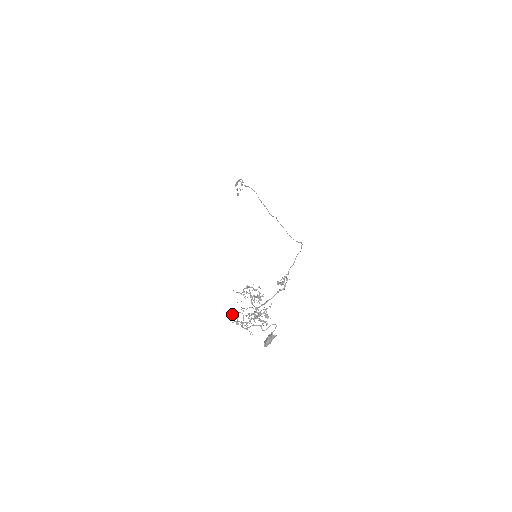
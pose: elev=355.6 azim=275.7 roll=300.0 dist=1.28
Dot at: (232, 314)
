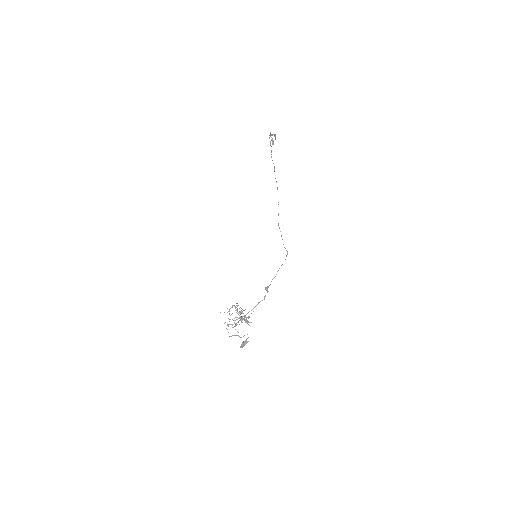
Dot at: occluded
